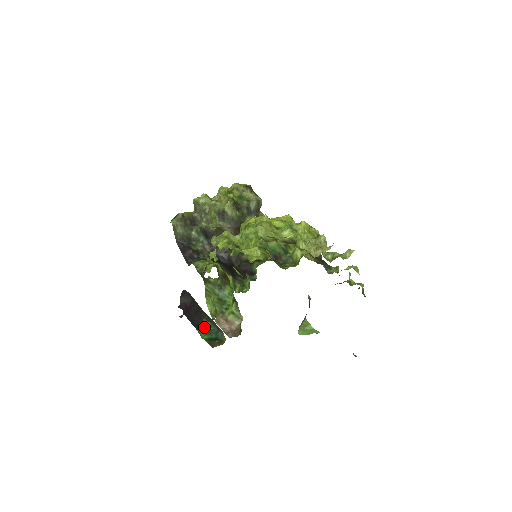
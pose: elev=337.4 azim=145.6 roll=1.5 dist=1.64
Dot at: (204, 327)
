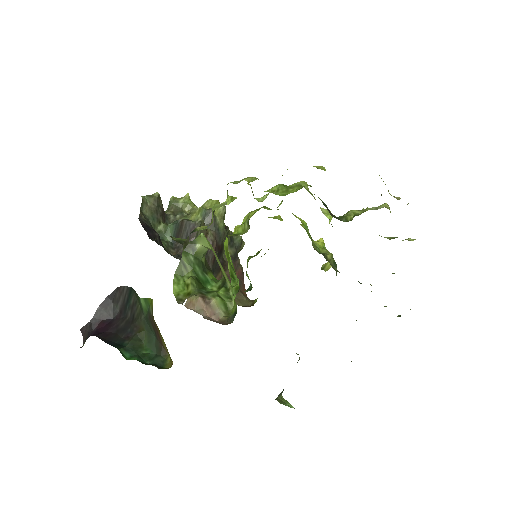
Dot at: (132, 348)
